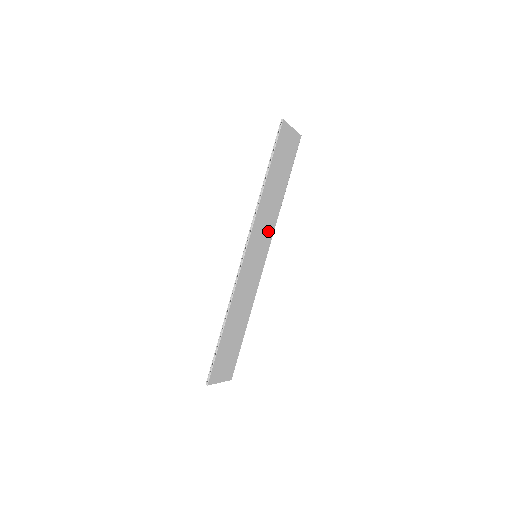
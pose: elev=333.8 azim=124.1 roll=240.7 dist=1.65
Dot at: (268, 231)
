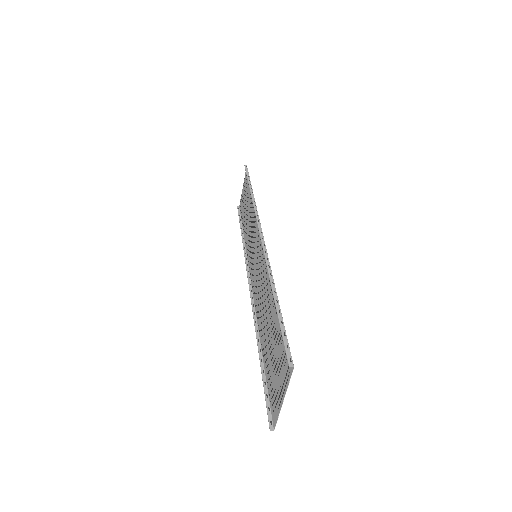
Dot at: (250, 249)
